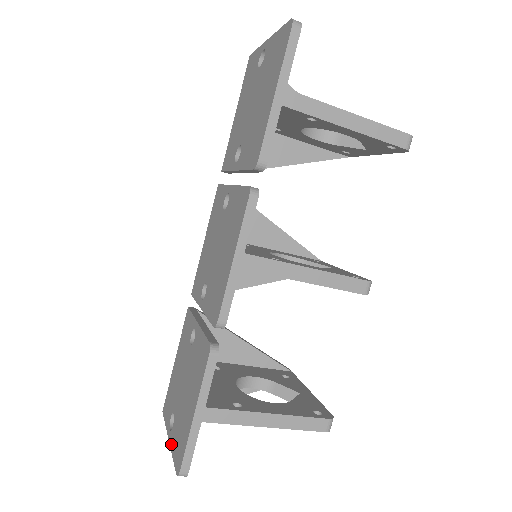
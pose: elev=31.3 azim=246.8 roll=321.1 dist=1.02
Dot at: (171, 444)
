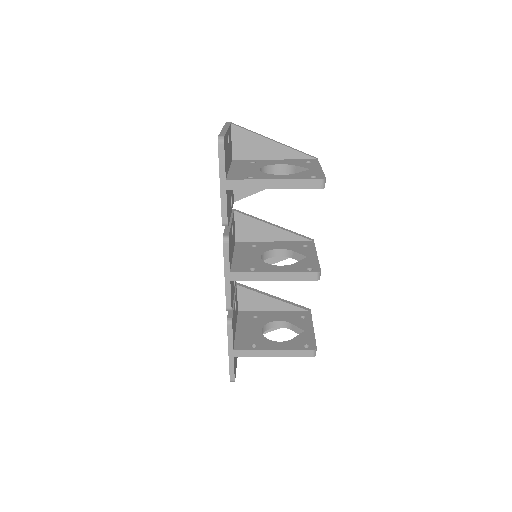
Dot at: occluded
